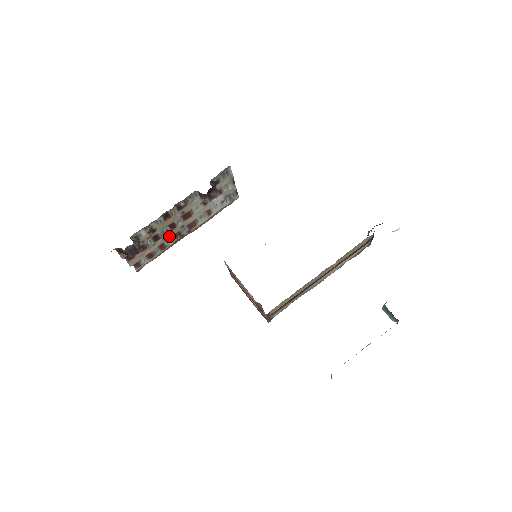
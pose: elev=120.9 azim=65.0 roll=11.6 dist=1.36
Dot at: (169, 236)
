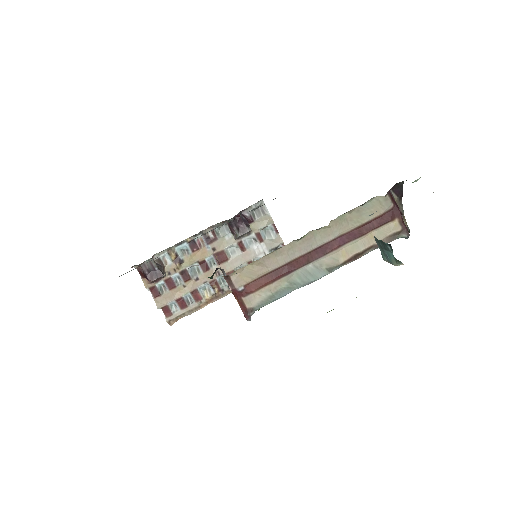
Dot at: (203, 282)
